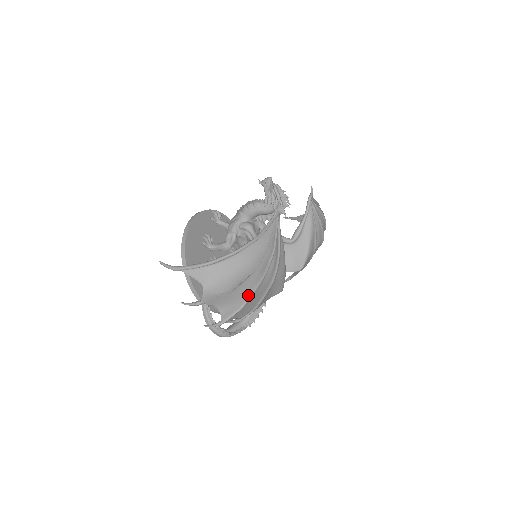
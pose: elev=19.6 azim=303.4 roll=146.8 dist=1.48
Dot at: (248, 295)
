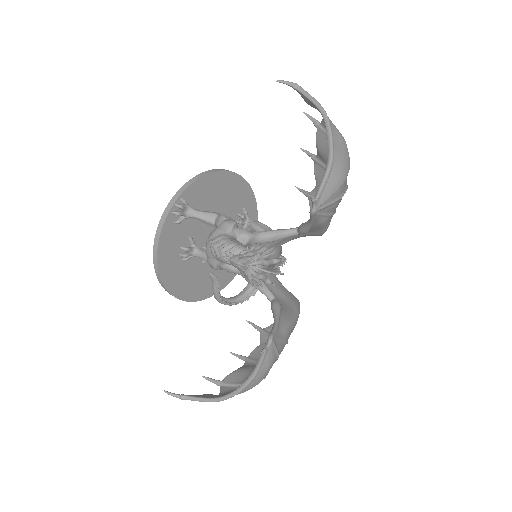
Dot at: occluded
